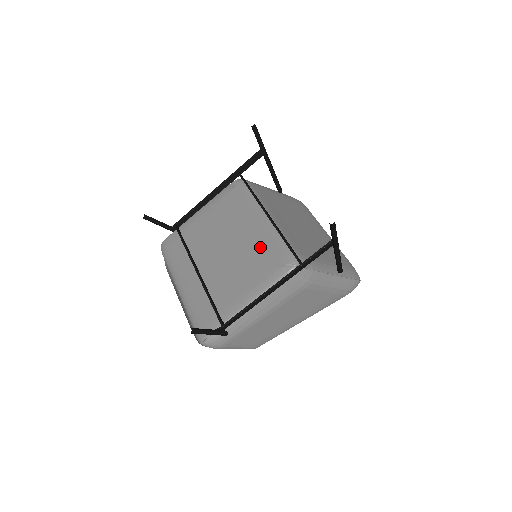
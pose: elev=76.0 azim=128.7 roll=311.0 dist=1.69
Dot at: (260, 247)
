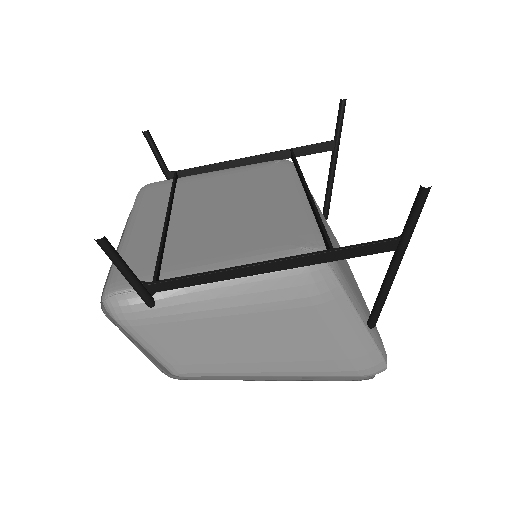
Dot at: (276, 219)
